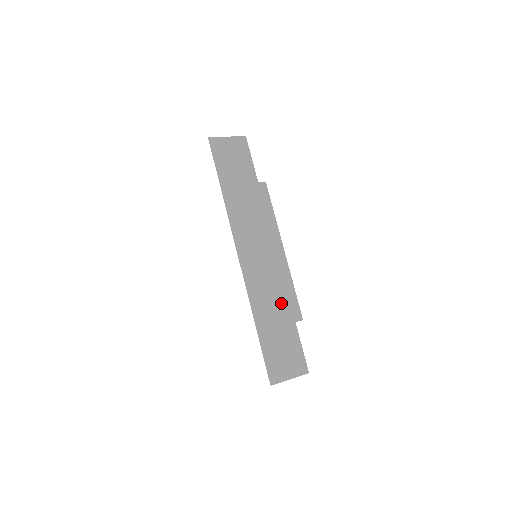
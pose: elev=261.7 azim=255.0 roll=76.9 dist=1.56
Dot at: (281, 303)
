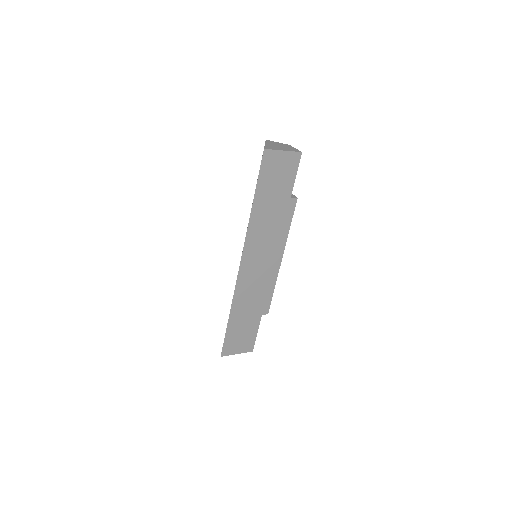
Dot at: (257, 304)
